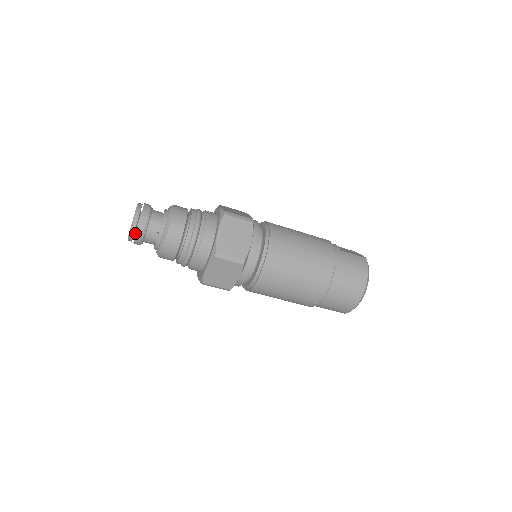
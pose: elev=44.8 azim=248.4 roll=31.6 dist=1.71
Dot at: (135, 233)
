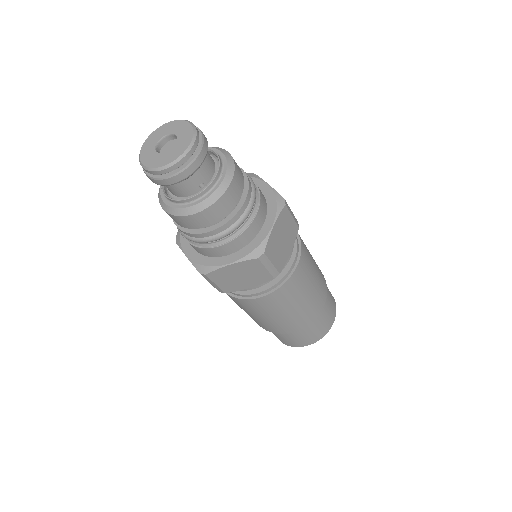
Dot at: occluded
